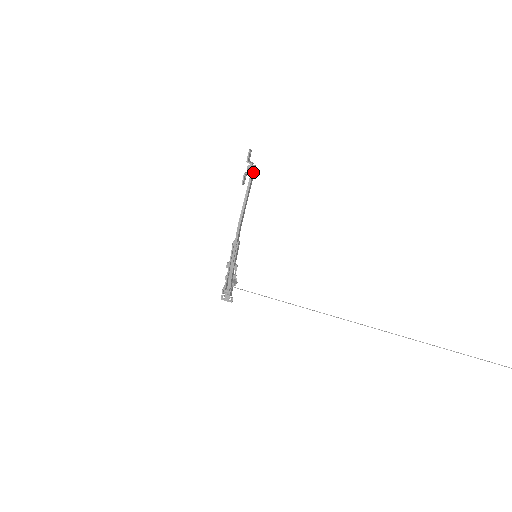
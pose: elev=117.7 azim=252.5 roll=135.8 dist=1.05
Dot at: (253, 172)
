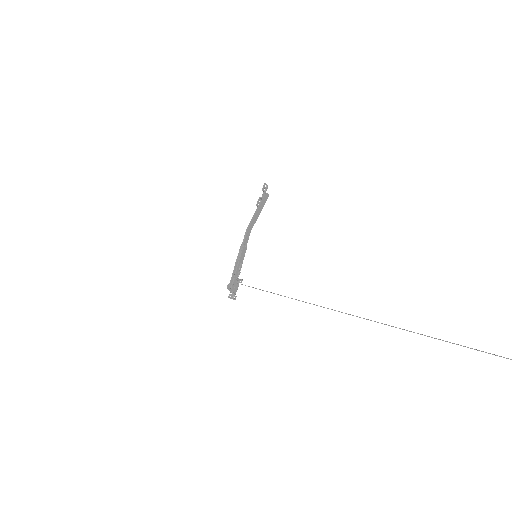
Dot at: (265, 197)
